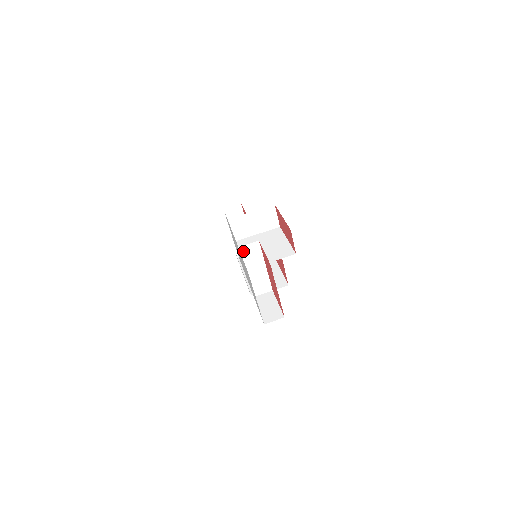
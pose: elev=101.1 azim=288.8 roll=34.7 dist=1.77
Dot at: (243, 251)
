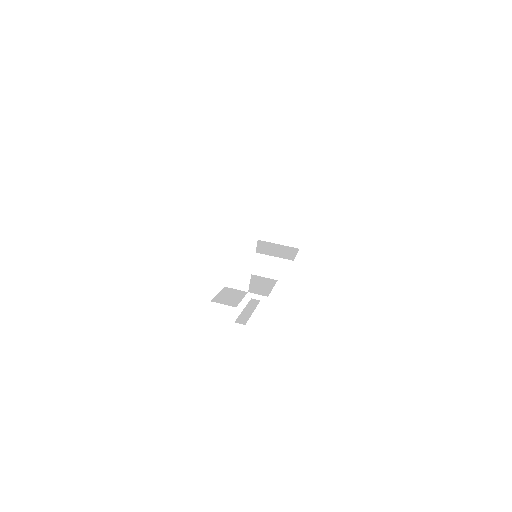
Dot at: (240, 221)
